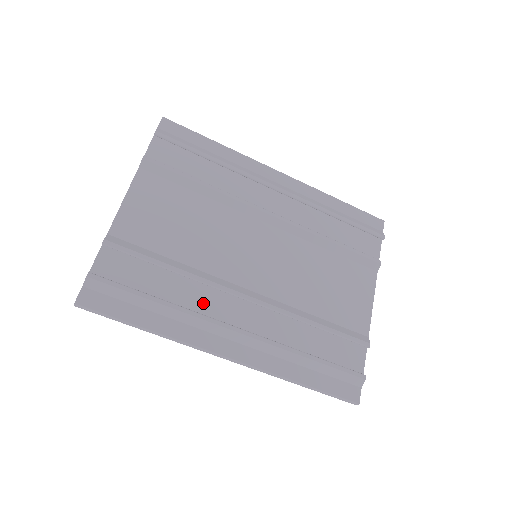
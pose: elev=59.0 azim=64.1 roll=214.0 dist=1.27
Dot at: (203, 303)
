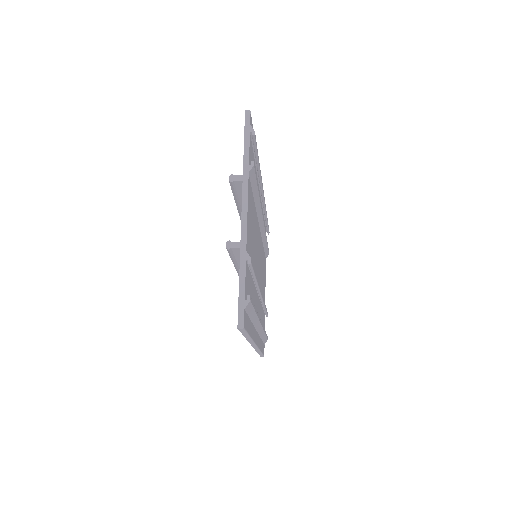
Dot at: (255, 305)
